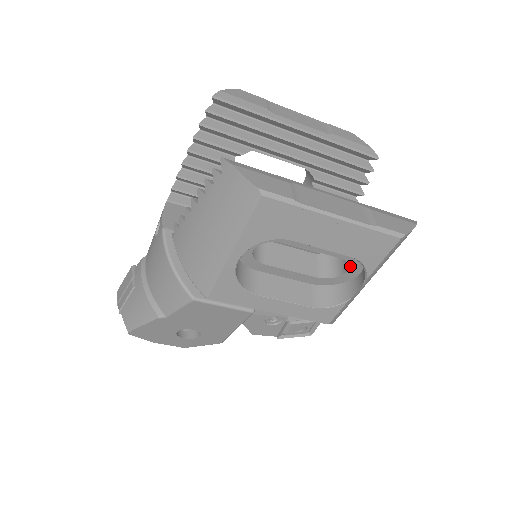
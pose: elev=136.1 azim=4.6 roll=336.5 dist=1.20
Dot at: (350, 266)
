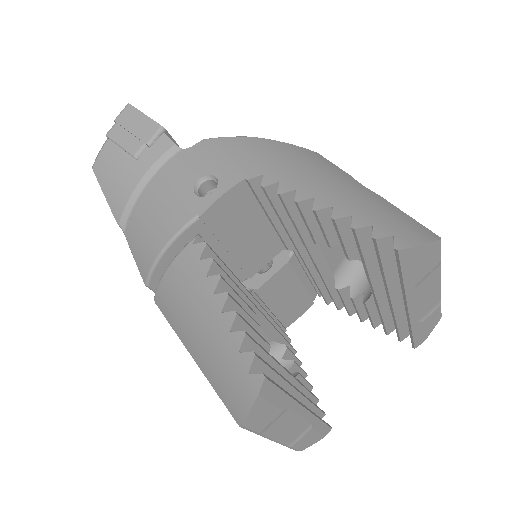
Dot at: occluded
